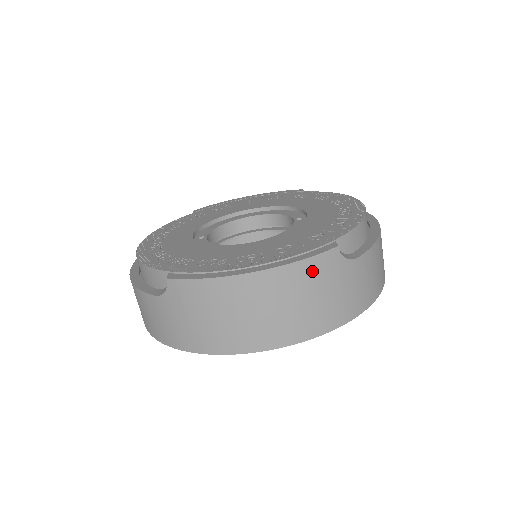
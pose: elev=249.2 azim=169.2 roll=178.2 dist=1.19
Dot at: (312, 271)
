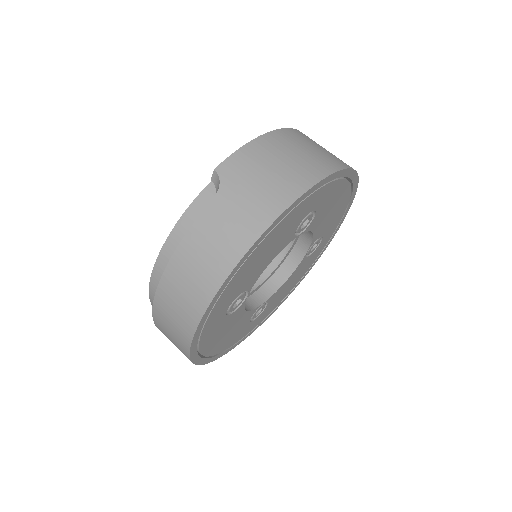
Dot at: (304, 136)
